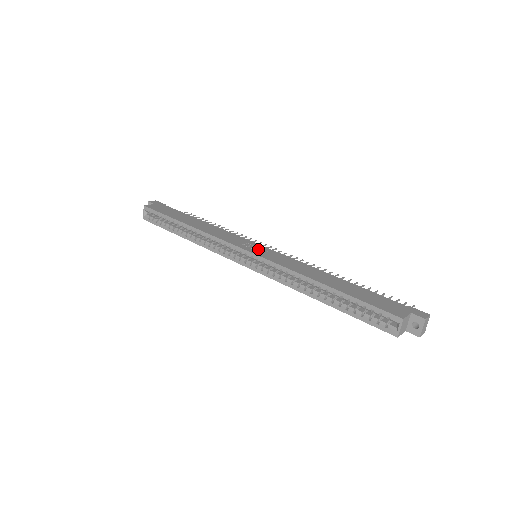
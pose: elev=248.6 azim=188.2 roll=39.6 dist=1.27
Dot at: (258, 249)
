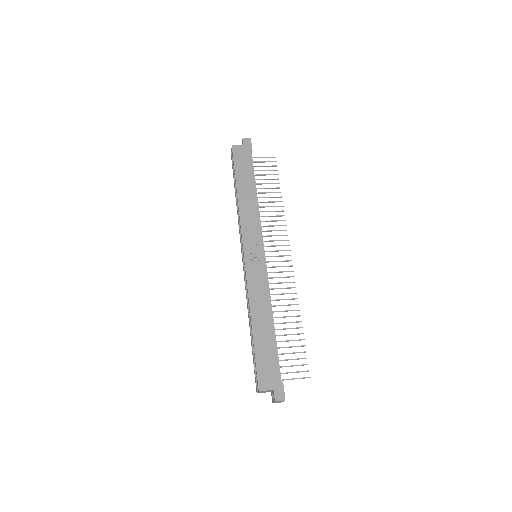
Dot at: (254, 256)
